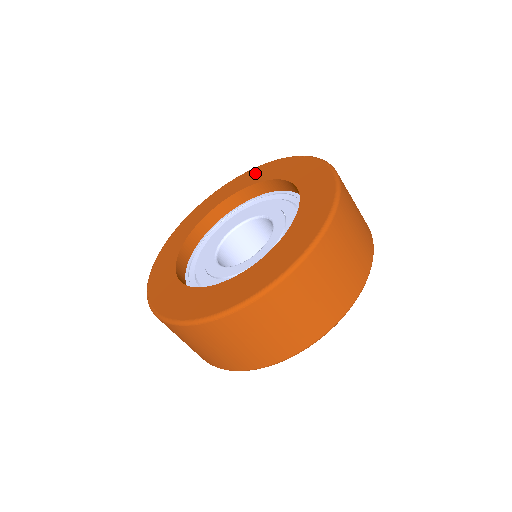
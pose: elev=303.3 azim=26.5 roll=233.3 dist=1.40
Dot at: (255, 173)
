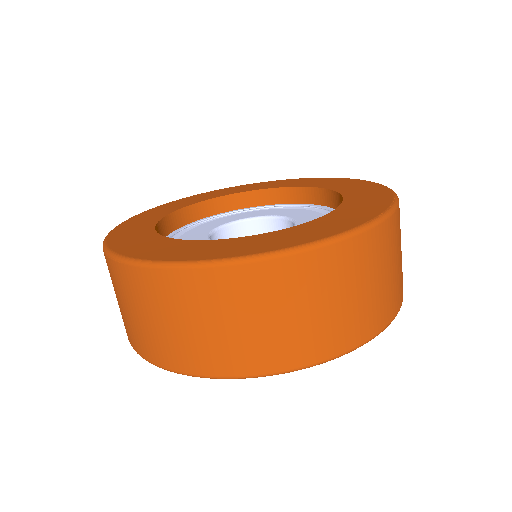
Dot at: (358, 184)
